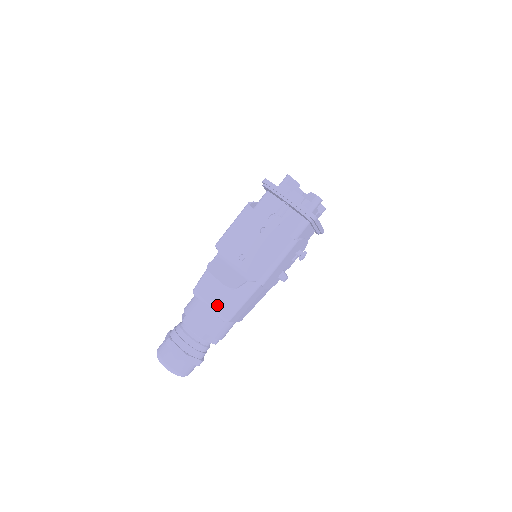
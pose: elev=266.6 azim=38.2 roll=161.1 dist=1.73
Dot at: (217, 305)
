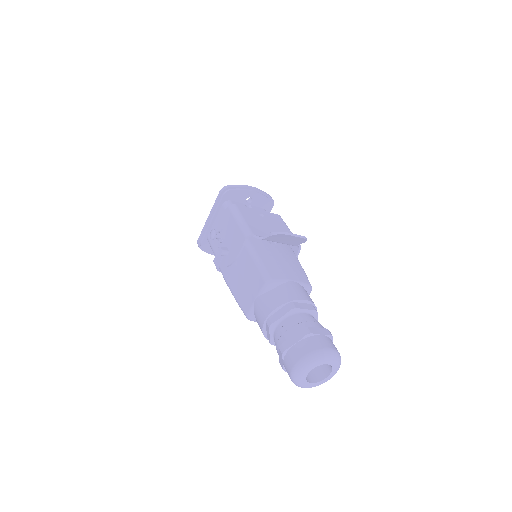
Dot at: (297, 277)
